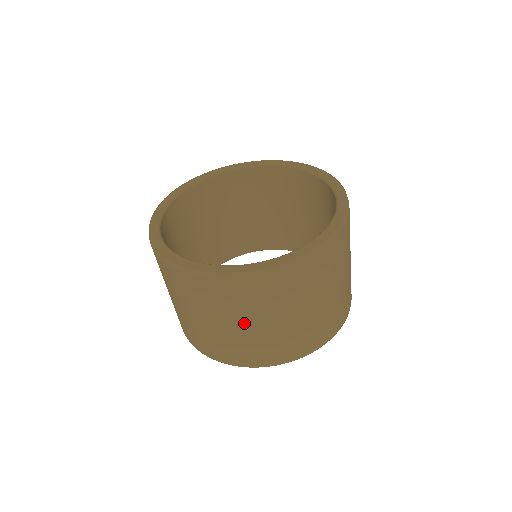
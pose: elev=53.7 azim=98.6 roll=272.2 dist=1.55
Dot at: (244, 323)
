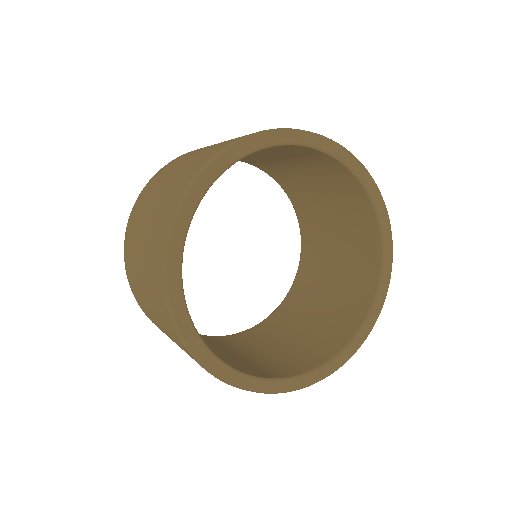
Dot at: occluded
